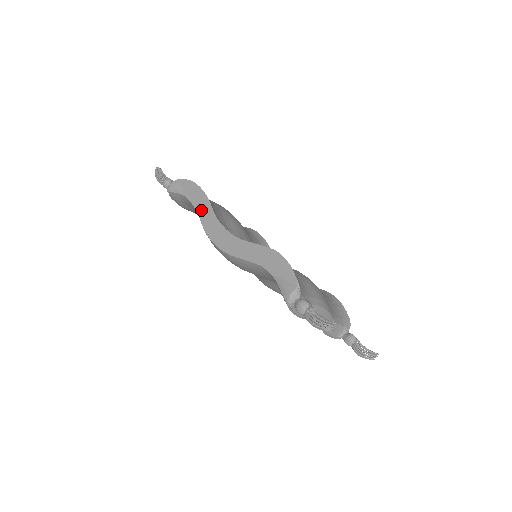
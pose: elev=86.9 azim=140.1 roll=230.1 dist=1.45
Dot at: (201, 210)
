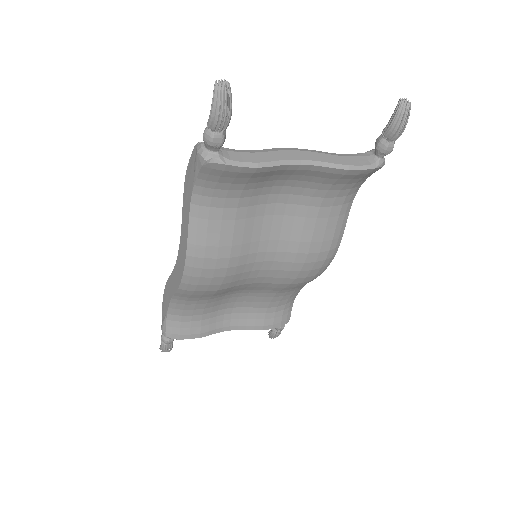
Dot at: (171, 291)
